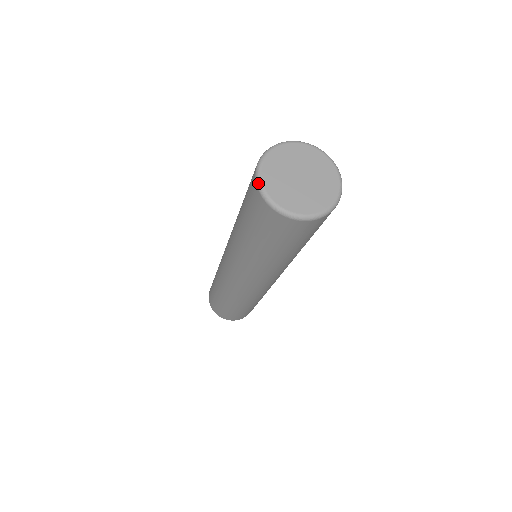
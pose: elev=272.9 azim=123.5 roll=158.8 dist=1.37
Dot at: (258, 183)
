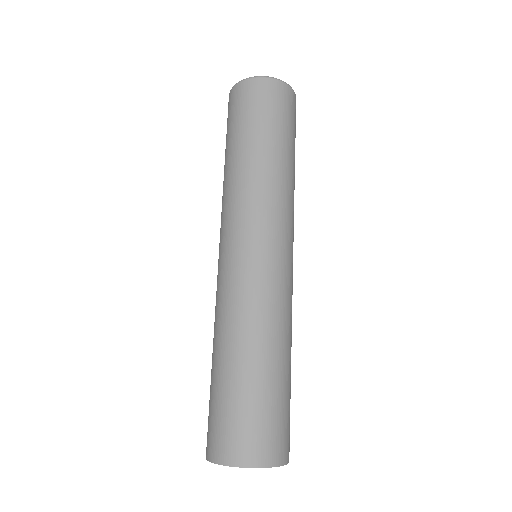
Dot at: (238, 82)
